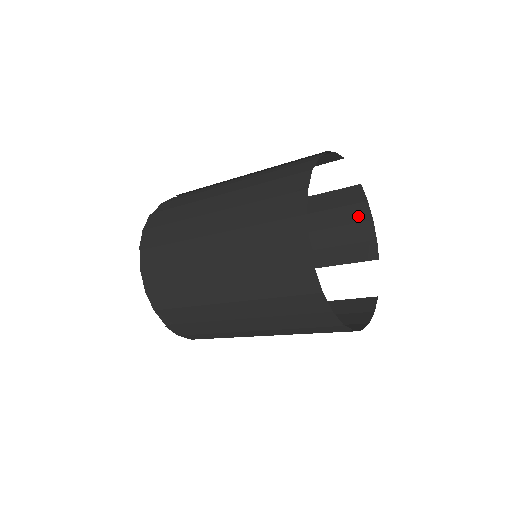
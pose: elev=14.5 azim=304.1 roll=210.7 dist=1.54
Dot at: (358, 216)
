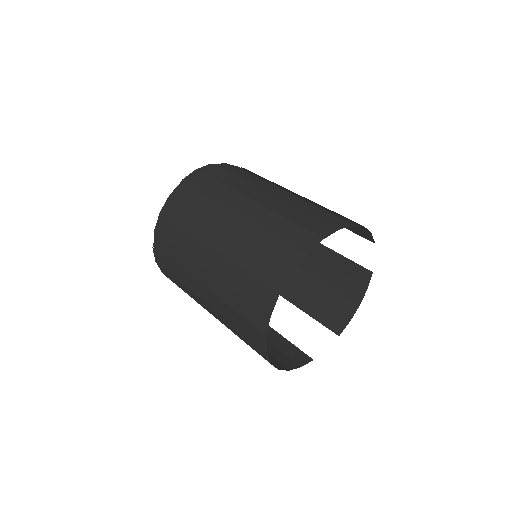
Dot at: occluded
